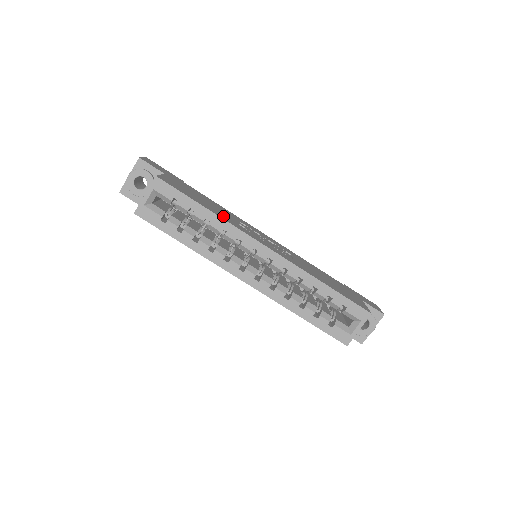
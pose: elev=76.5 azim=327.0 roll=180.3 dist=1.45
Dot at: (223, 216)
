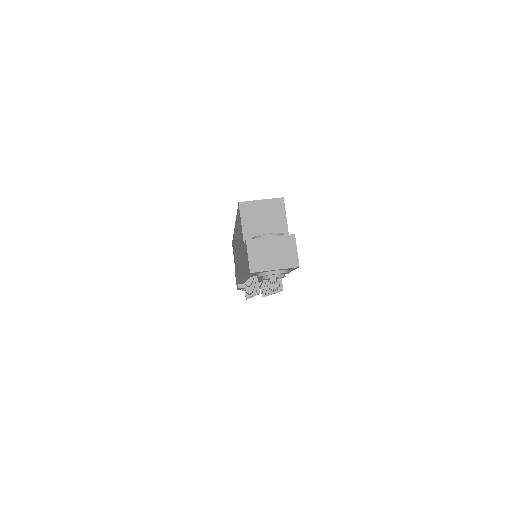
Dot at: occluded
